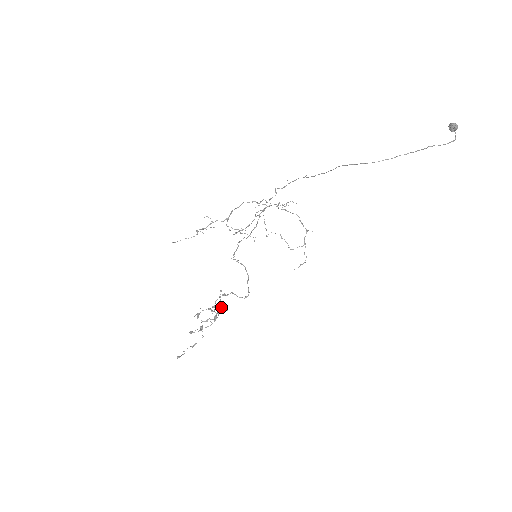
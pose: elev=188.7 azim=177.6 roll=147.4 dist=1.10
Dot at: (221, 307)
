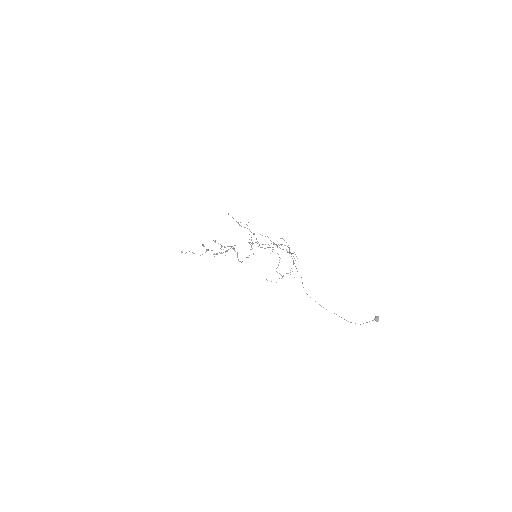
Dot at: occluded
